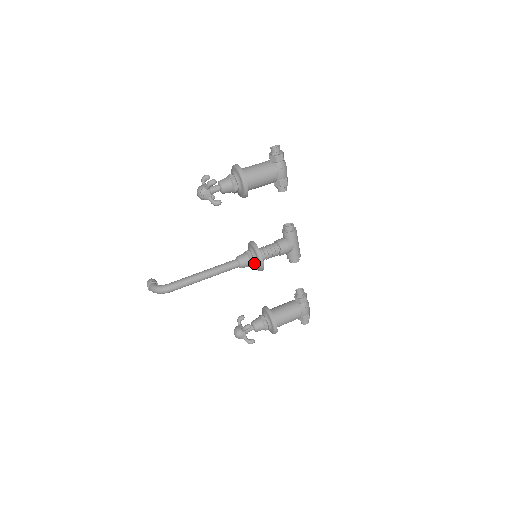
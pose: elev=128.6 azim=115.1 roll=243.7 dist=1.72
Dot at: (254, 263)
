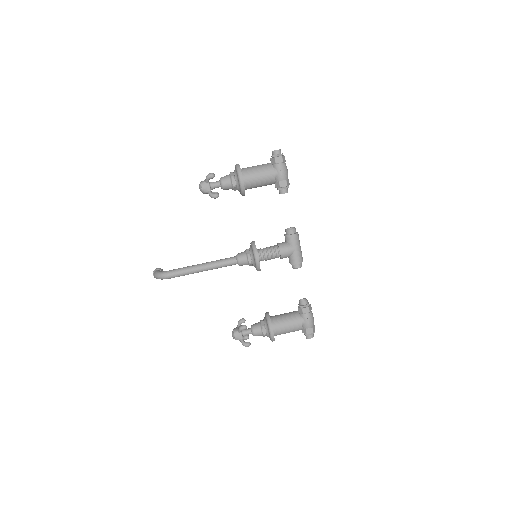
Dot at: (251, 261)
